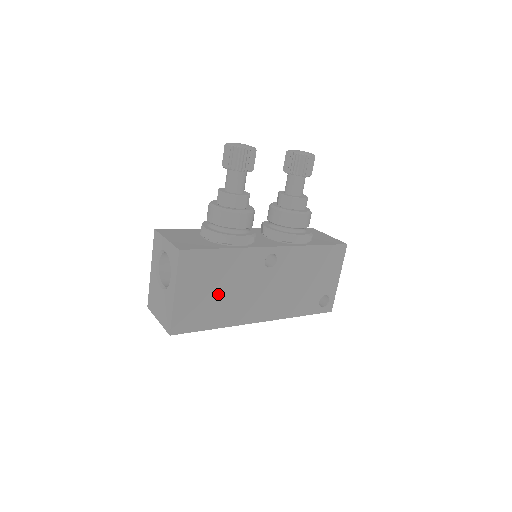
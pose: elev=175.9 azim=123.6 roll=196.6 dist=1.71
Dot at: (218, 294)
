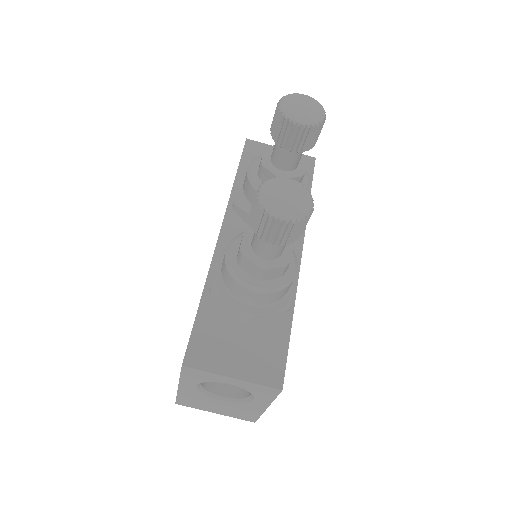
Dot at: occluded
